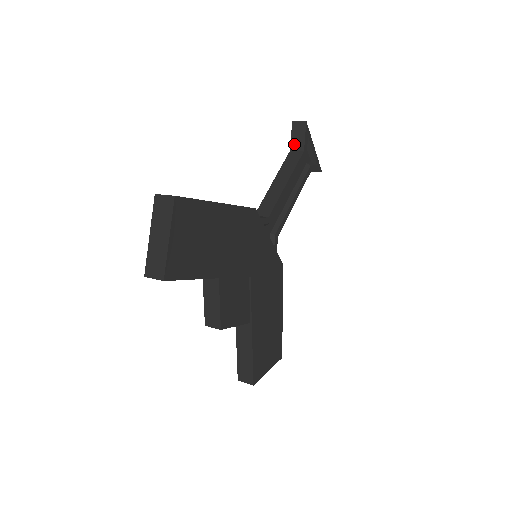
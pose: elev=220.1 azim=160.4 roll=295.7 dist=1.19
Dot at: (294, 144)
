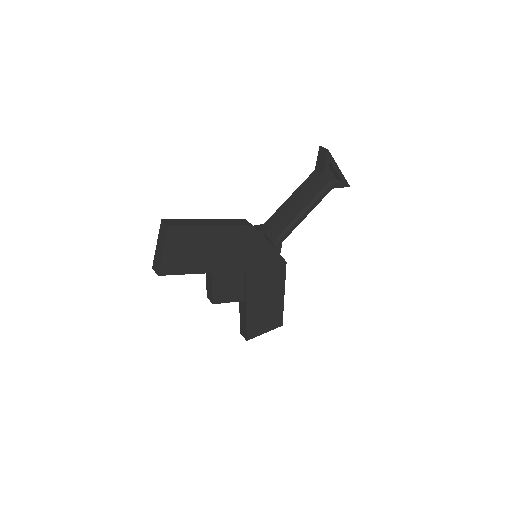
Dot at: (318, 165)
